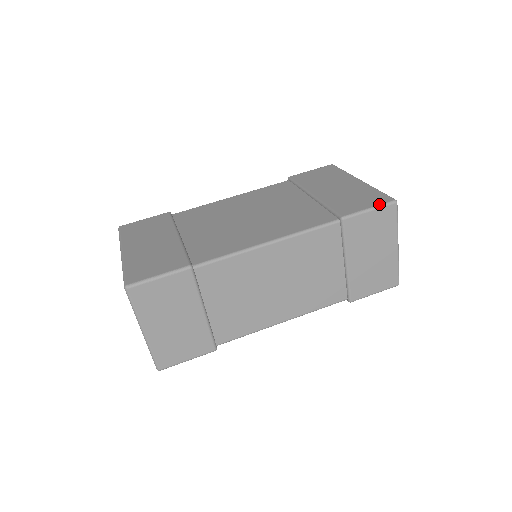
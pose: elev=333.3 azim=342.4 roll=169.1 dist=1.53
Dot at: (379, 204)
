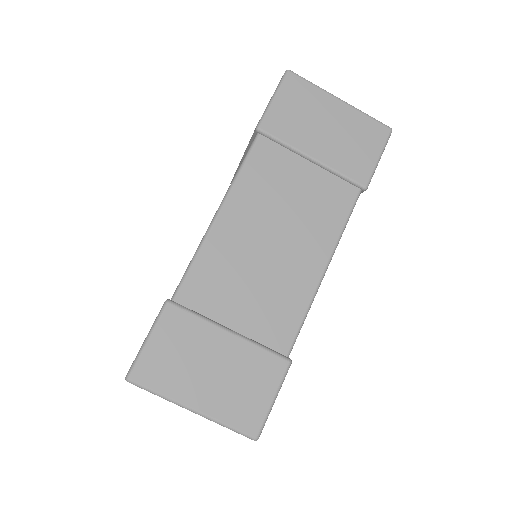
Dot at: (276, 88)
